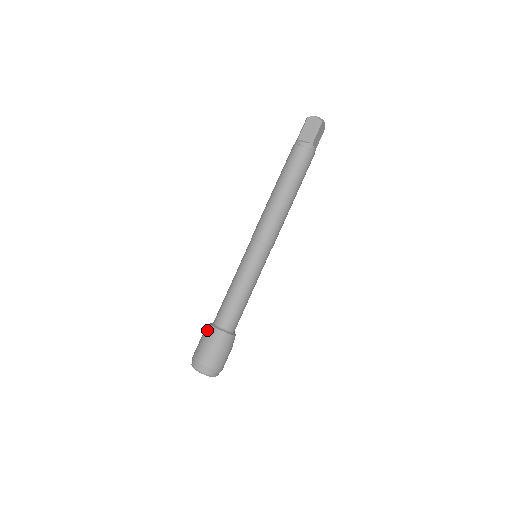
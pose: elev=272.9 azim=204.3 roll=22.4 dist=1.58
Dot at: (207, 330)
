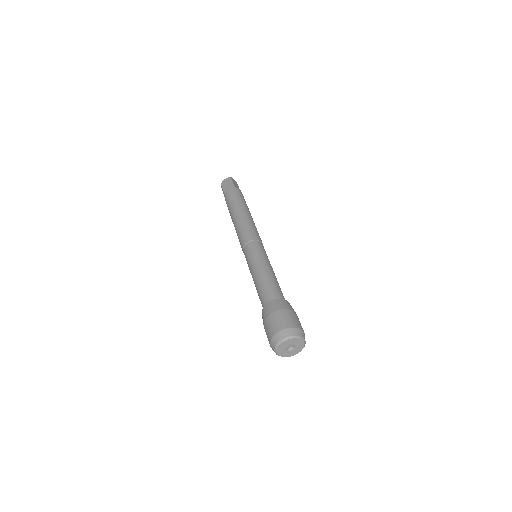
Dot at: (262, 315)
